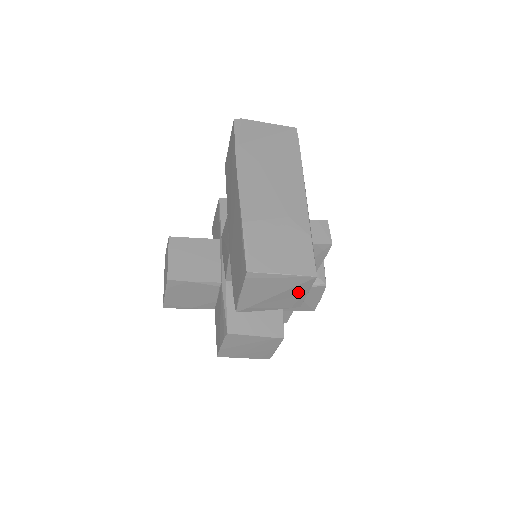
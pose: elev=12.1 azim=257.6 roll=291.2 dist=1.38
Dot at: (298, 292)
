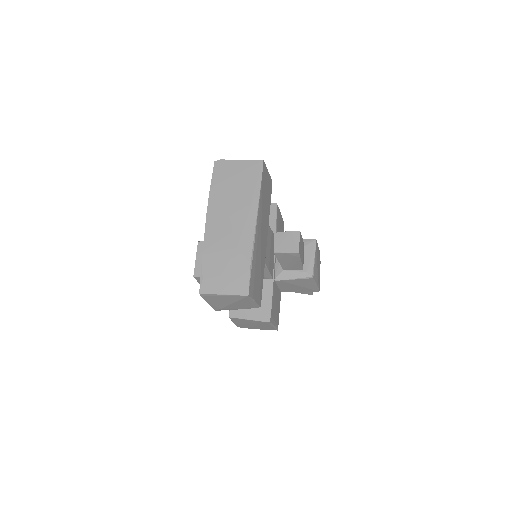
Dot at: (246, 302)
